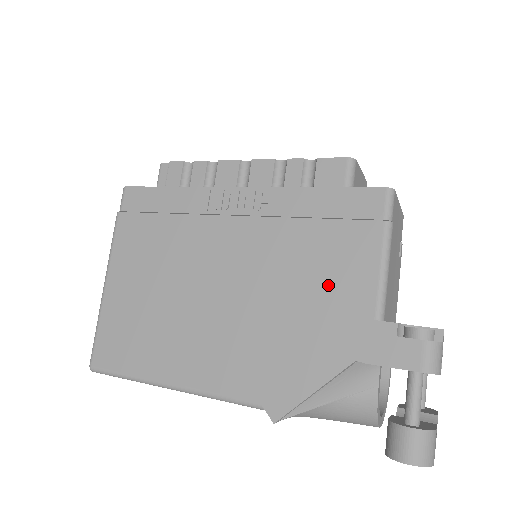
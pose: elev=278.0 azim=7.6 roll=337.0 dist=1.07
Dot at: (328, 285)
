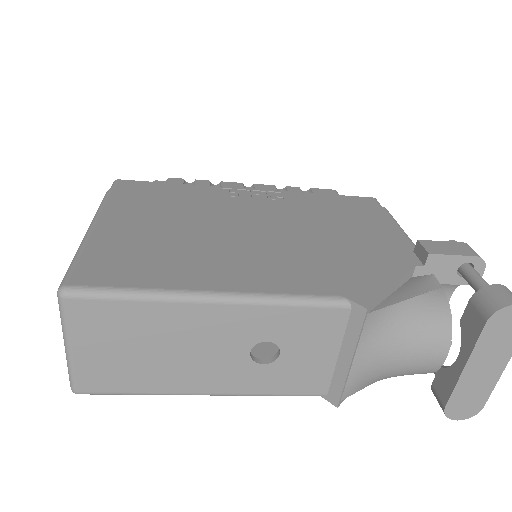
Dot at: (362, 230)
